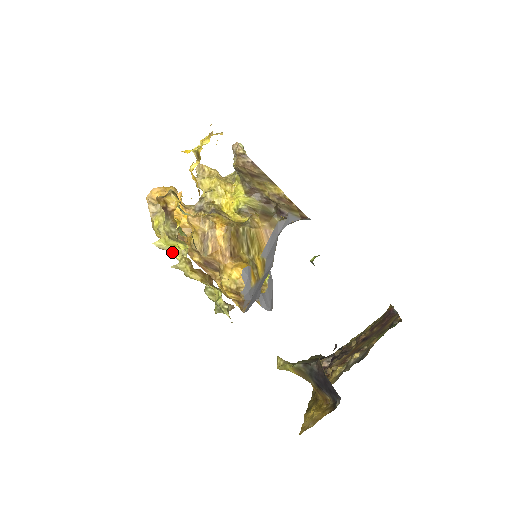
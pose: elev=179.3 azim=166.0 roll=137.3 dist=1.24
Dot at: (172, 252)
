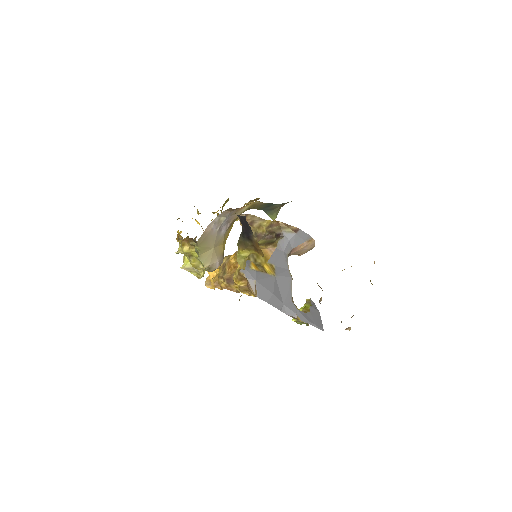
Dot at: occluded
